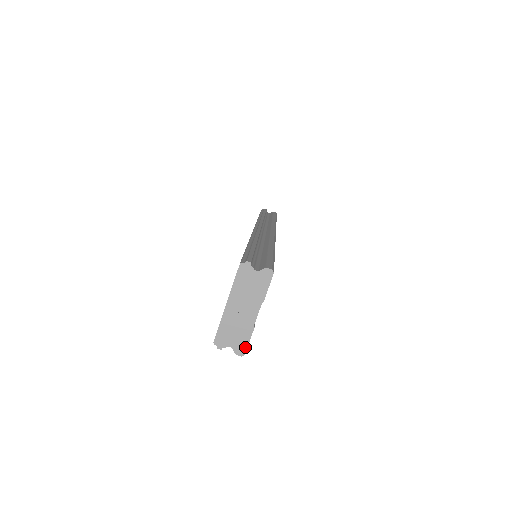
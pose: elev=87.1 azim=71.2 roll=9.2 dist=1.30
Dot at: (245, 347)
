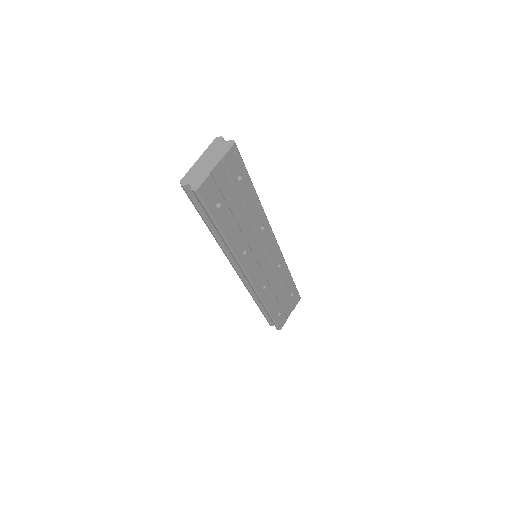
Dot at: (199, 185)
